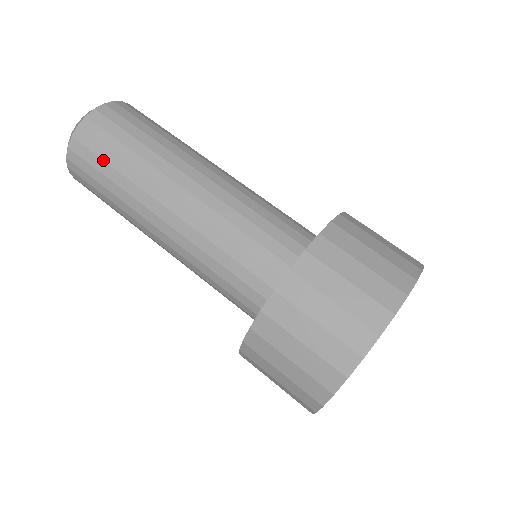
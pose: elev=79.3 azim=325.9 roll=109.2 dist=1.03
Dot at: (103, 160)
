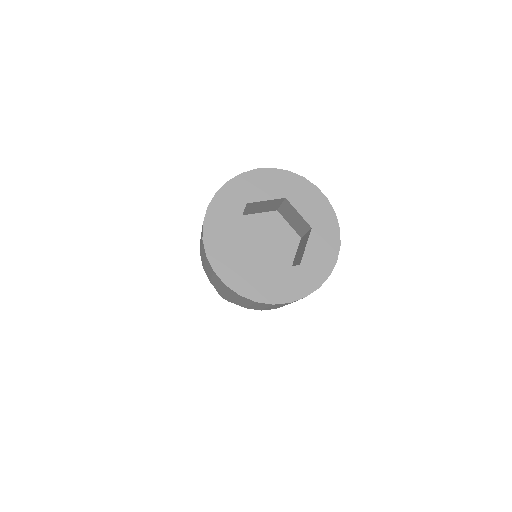
Dot at: occluded
